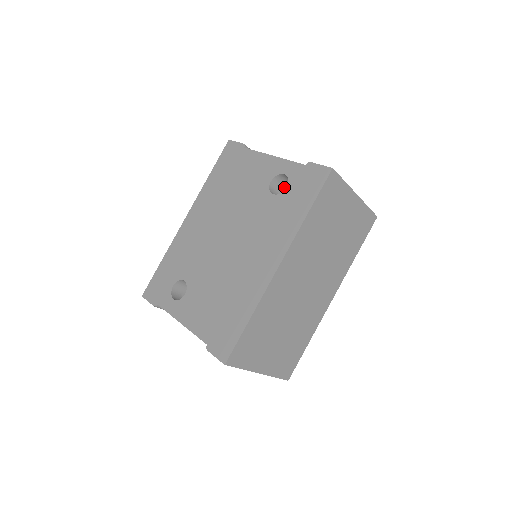
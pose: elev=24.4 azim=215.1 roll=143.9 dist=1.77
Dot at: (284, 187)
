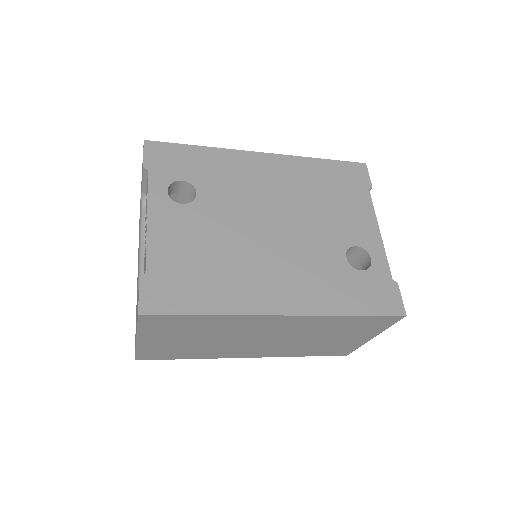
Dot at: occluded
